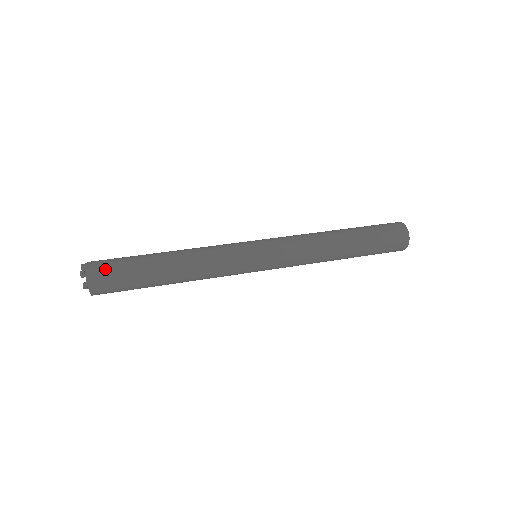
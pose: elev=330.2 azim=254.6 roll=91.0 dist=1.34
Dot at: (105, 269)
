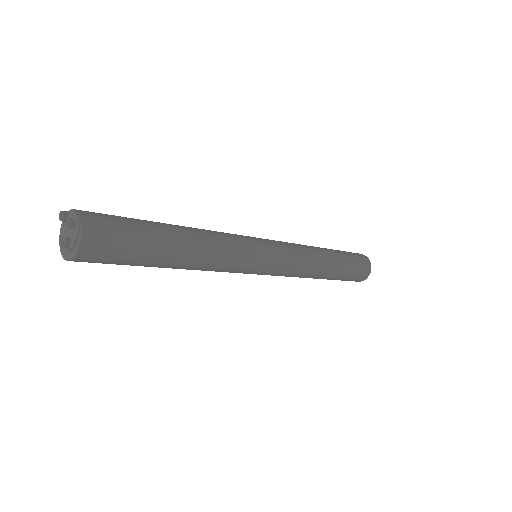
Dot at: (107, 224)
